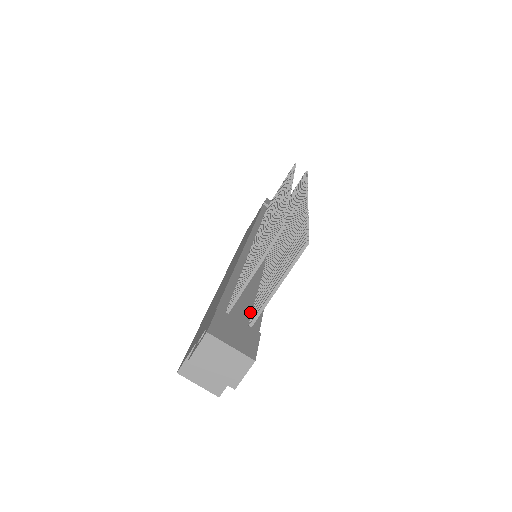
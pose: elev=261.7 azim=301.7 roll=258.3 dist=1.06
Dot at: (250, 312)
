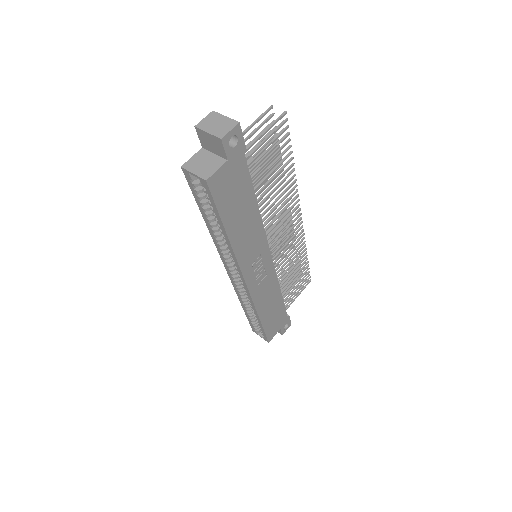
Dot at: occluded
